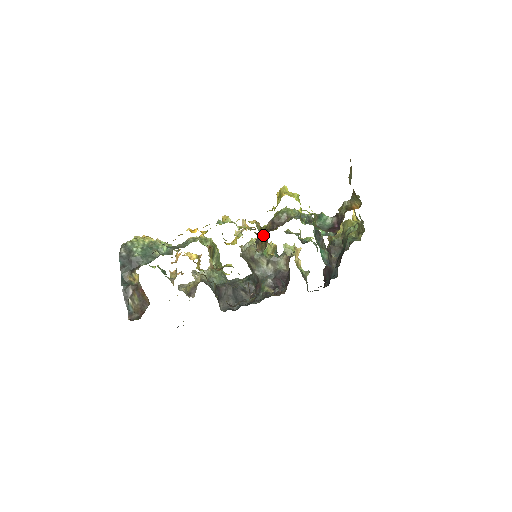
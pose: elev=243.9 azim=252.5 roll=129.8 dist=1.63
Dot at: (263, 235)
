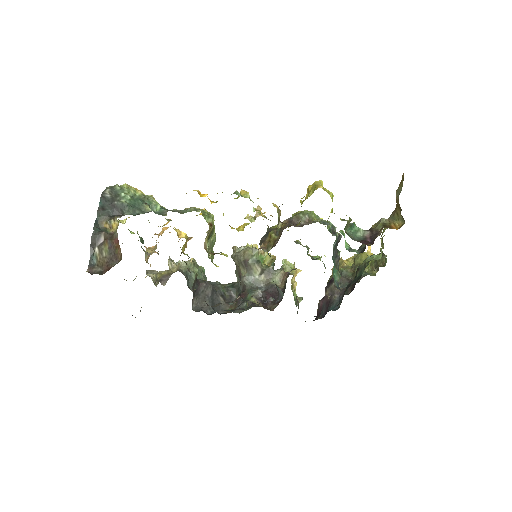
Dot at: (273, 233)
